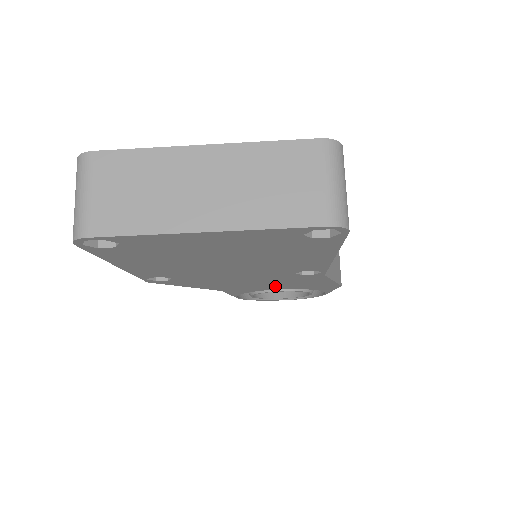
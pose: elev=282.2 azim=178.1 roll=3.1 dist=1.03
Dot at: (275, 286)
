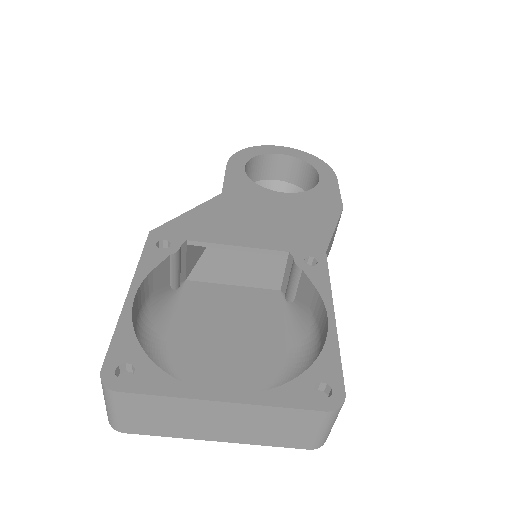
Dot at: occluded
